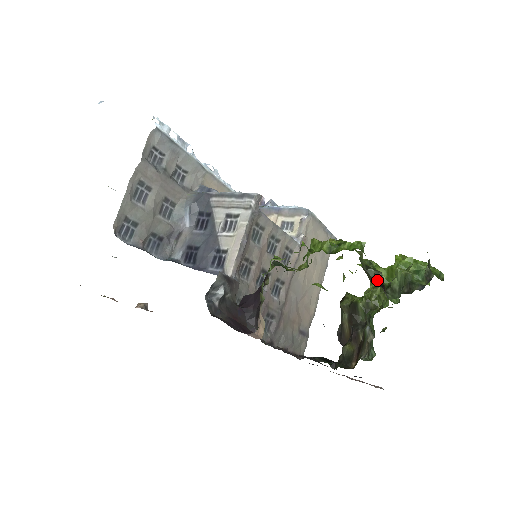
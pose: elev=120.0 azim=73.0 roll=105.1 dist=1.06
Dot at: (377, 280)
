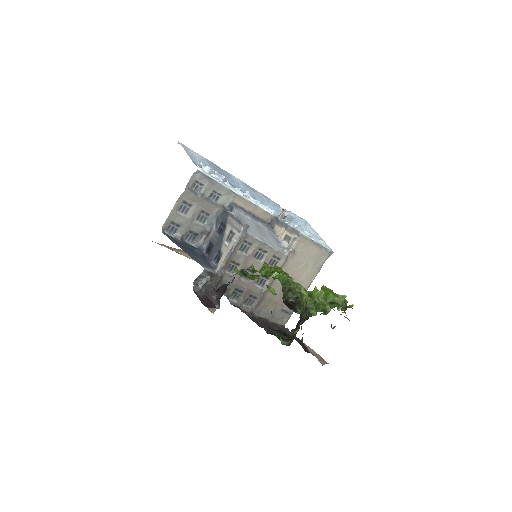
Dot at: (292, 300)
